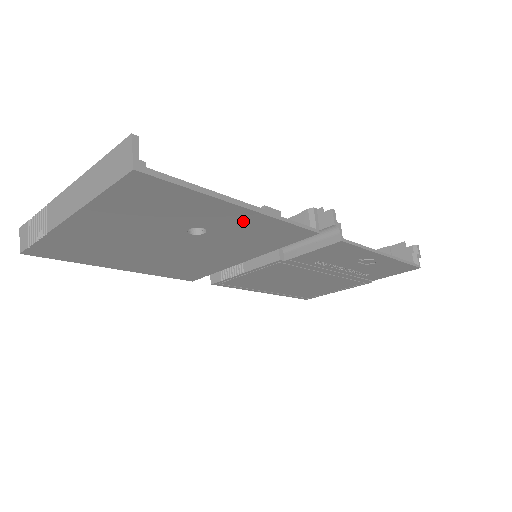
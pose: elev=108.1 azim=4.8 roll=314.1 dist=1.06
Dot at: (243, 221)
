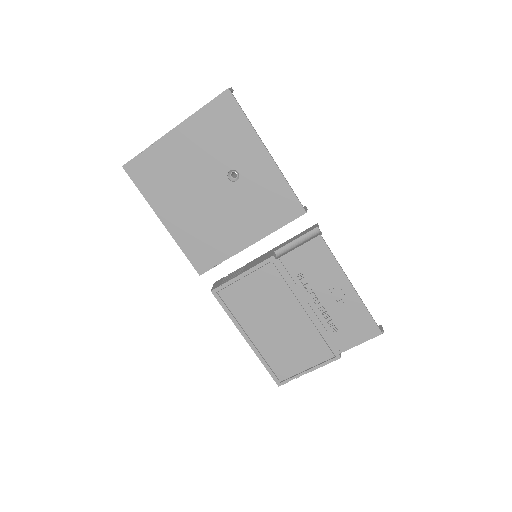
Dot at: (263, 172)
